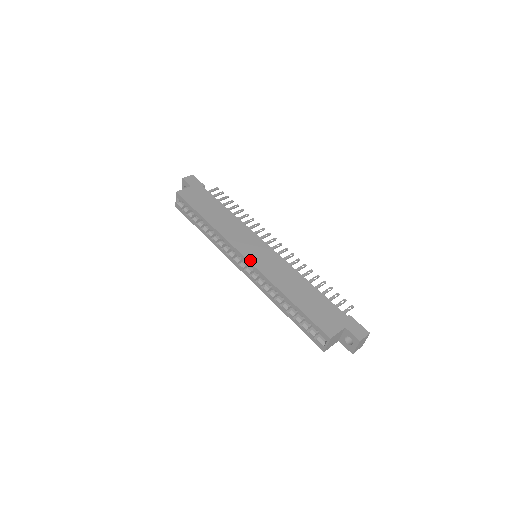
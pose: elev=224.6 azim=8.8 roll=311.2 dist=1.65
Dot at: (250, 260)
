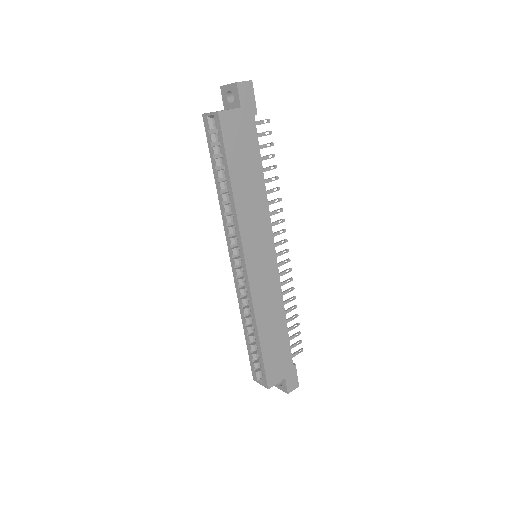
Dot at: (249, 274)
